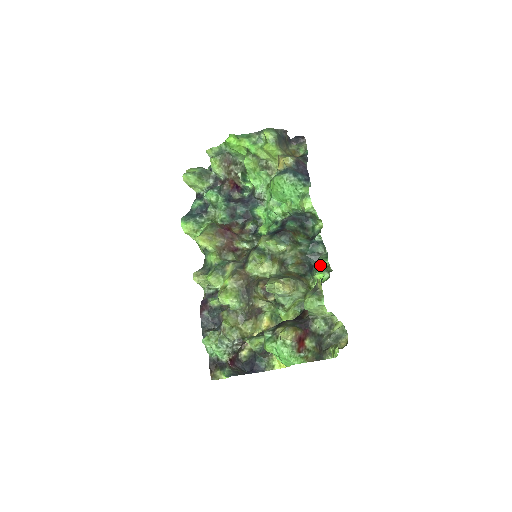
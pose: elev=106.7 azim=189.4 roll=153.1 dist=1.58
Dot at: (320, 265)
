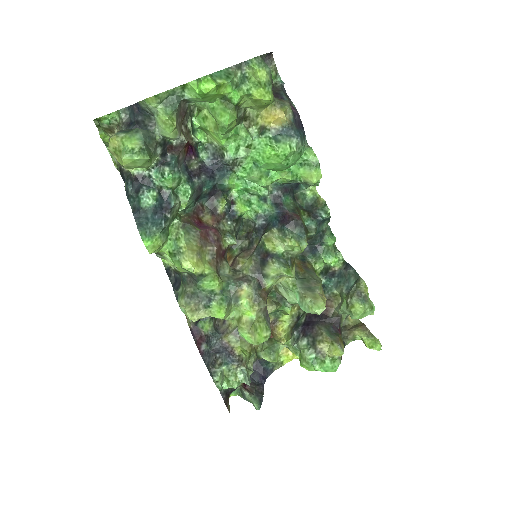
Dot at: (329, 246)
